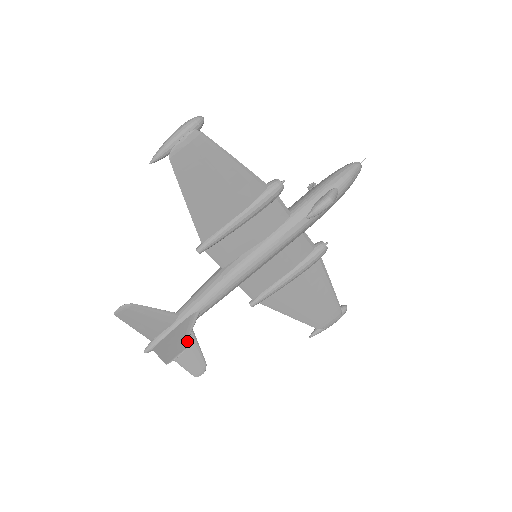
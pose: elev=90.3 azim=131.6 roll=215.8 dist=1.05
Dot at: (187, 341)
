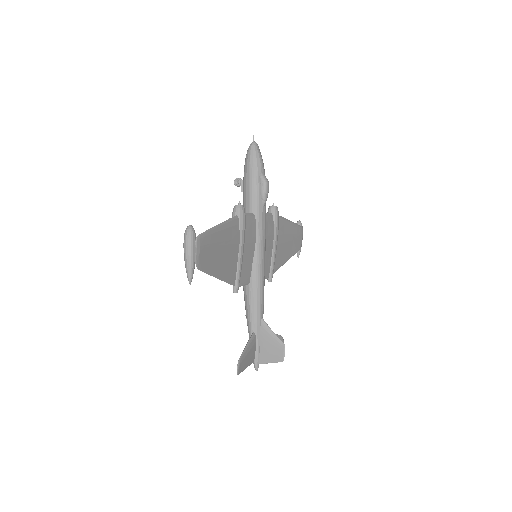
Dot at: (279, 339)
